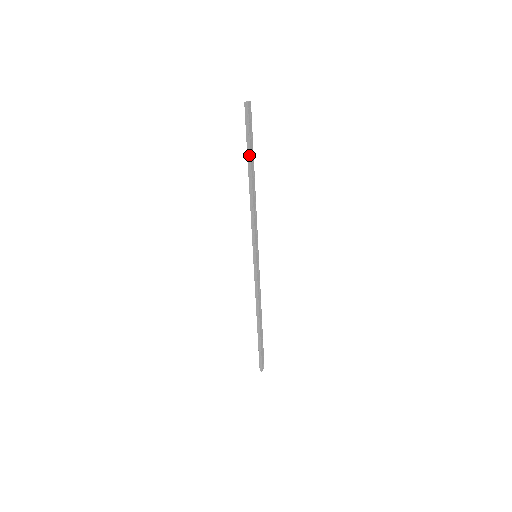
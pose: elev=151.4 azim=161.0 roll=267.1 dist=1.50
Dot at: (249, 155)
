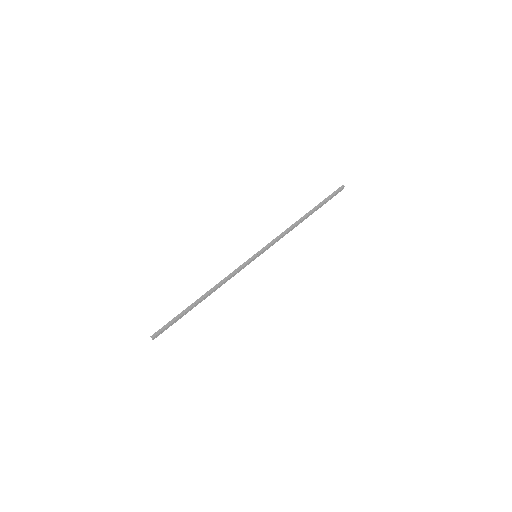
Dot at: (319, 205)
